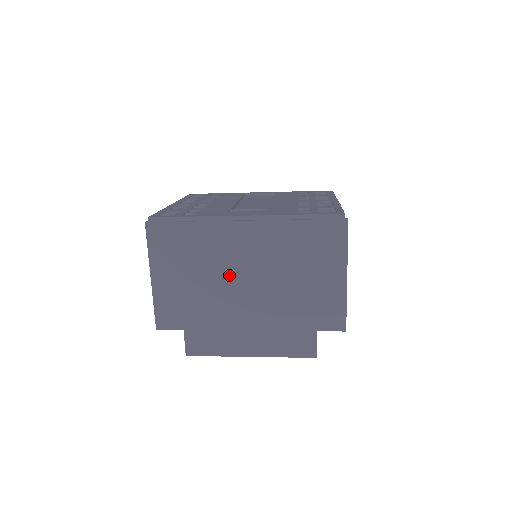
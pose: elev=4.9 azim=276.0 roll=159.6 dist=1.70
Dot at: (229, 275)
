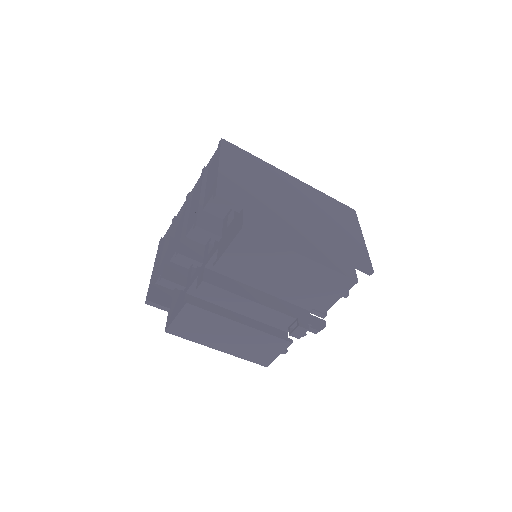
Dot at: (283, 196)
